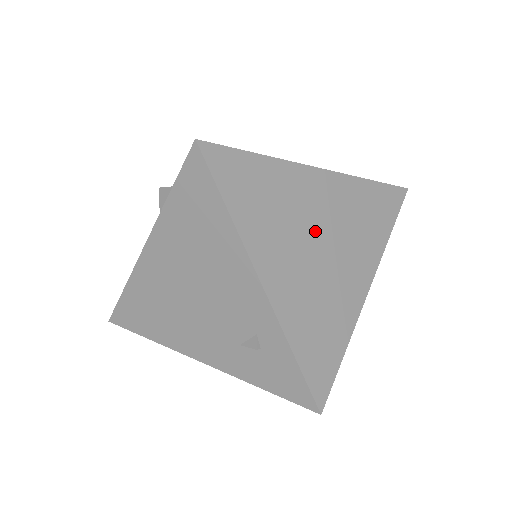
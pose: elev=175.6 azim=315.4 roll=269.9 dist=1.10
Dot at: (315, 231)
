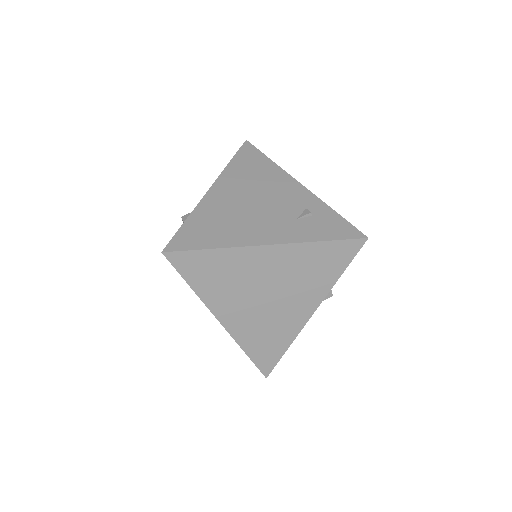
Dot at: occluded
